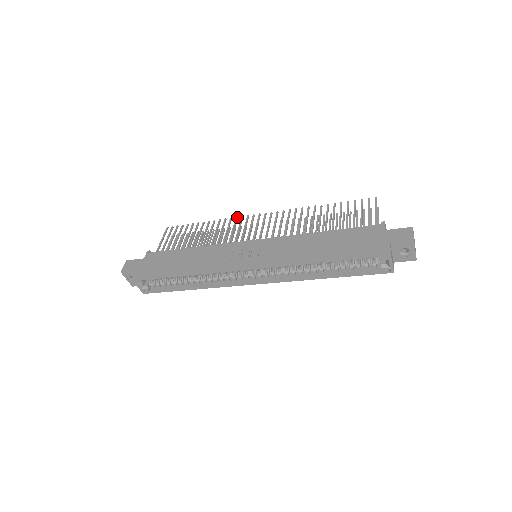
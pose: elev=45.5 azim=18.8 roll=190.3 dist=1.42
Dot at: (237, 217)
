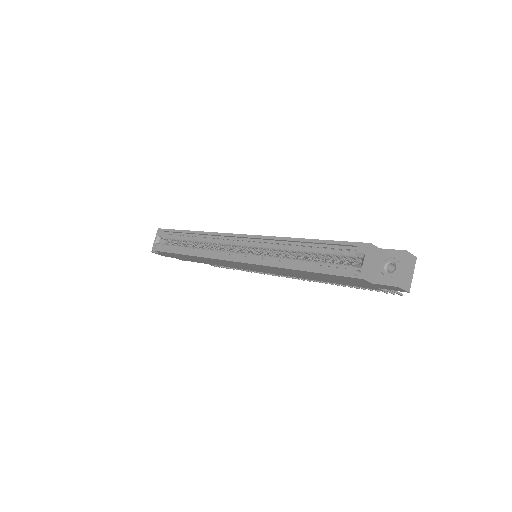
Dot at: occluded
